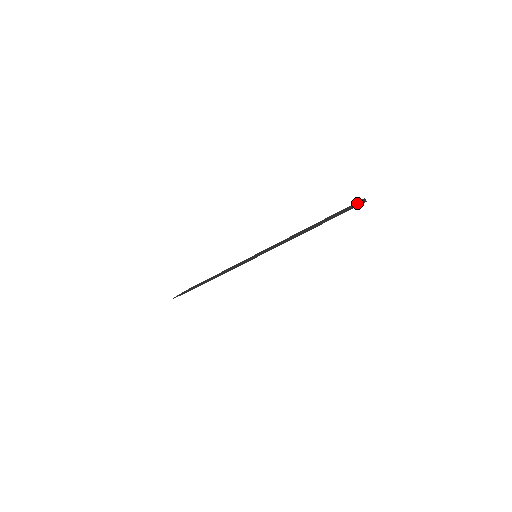
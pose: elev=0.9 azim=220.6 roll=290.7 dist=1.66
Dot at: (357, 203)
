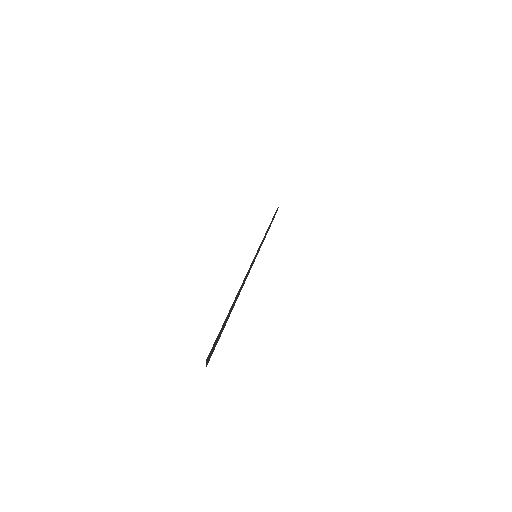
Dot at: (210, 351)
